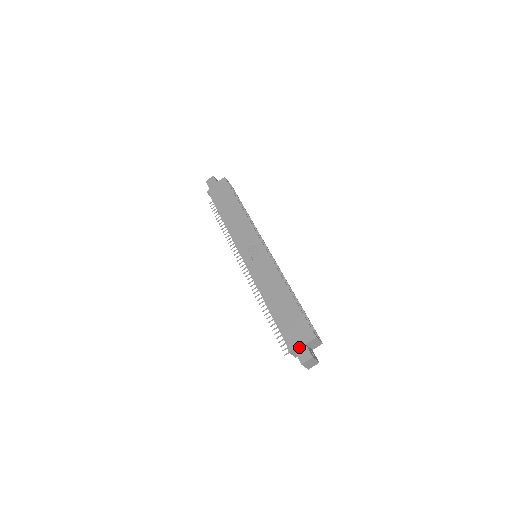
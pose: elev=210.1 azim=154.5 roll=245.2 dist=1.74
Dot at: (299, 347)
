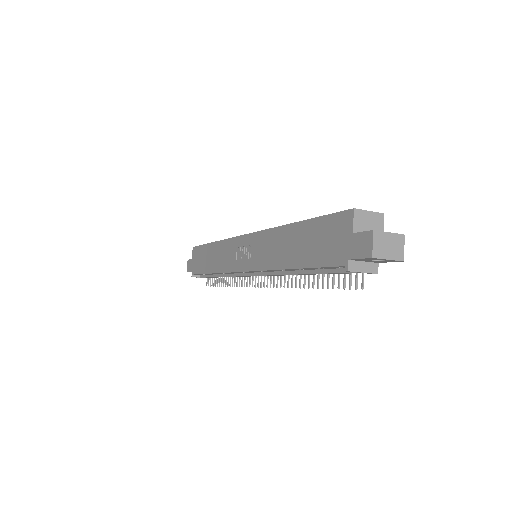
Dot at: (350, 248)
